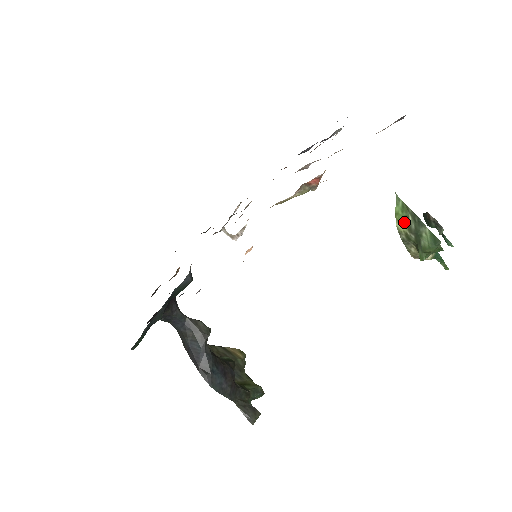
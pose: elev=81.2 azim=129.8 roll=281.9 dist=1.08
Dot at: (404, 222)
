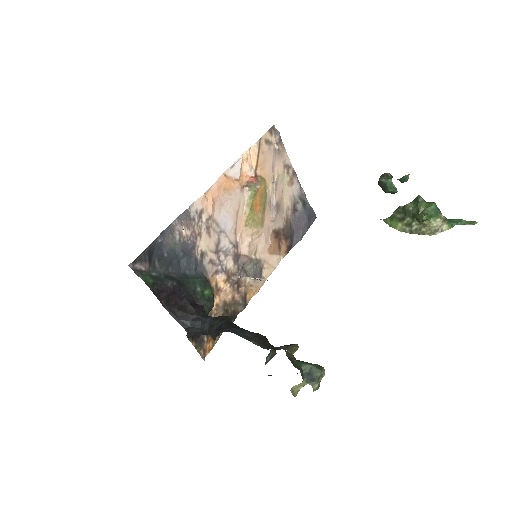
Dot at: (398, 222)
